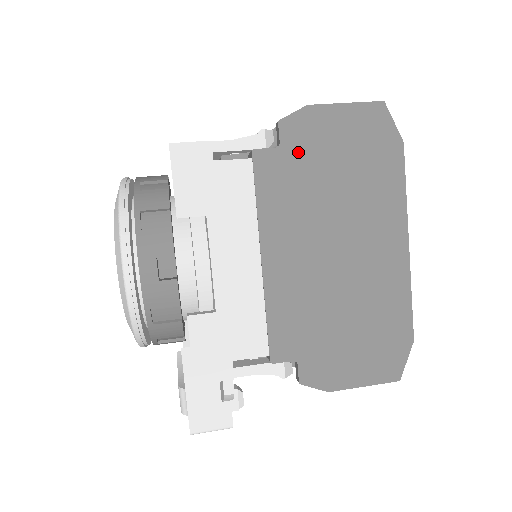
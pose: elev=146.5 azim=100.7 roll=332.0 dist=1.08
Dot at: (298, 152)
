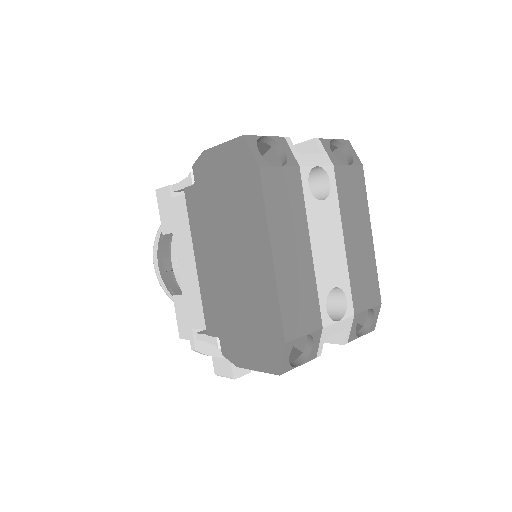
Dot at: (203, 186)
